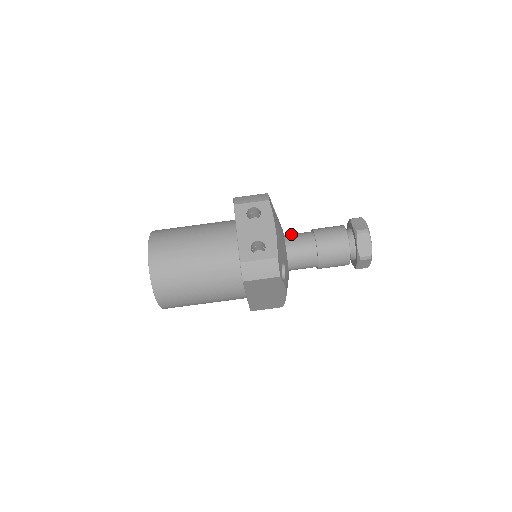
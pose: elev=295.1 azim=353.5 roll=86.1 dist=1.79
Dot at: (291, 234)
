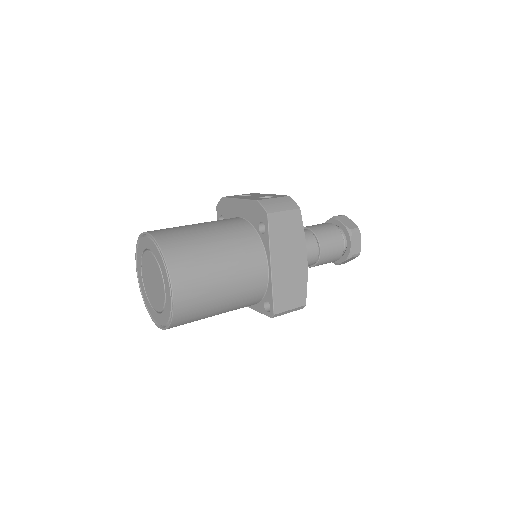
Dot at: occluded
